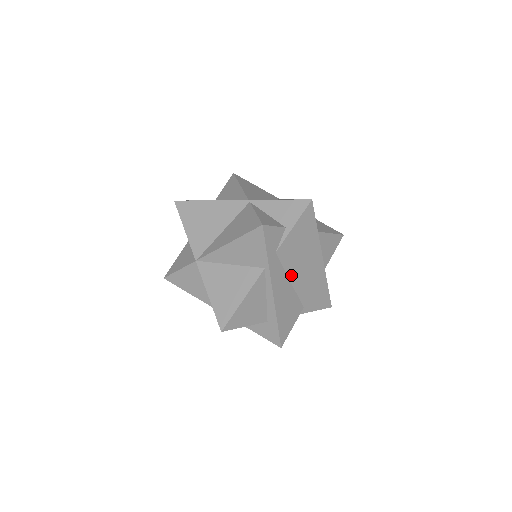
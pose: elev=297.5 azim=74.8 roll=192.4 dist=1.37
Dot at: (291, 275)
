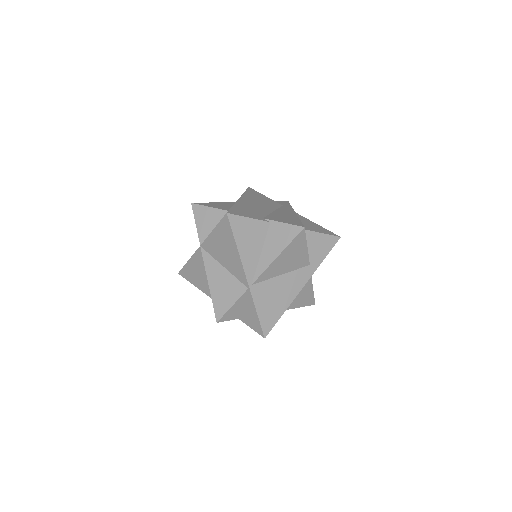
Dot at: occluded
